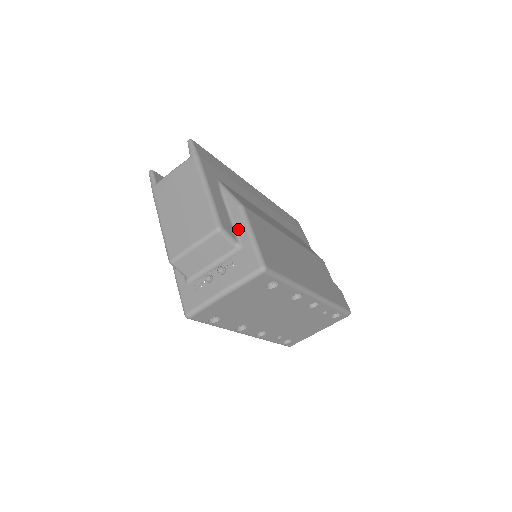
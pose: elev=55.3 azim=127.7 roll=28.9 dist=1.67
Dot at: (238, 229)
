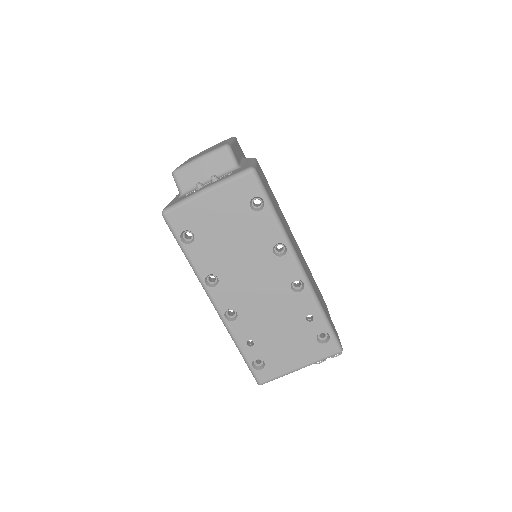
Dot at: (244, 163)
